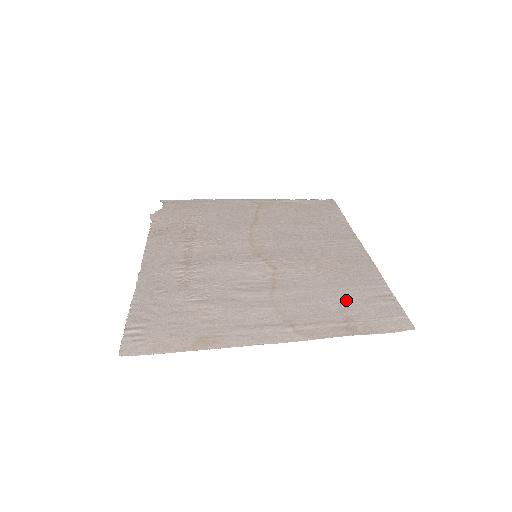
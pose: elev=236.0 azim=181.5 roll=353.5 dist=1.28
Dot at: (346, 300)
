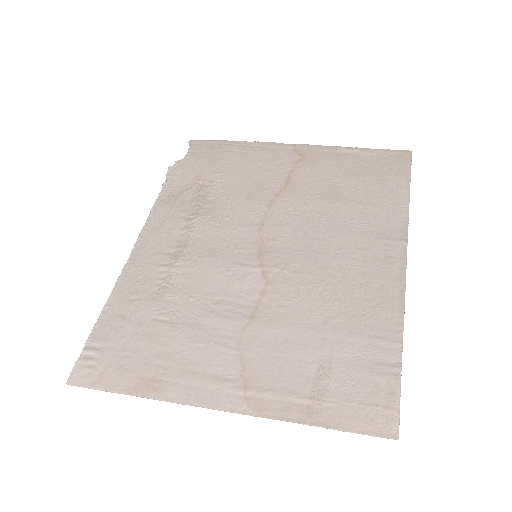
Dot at: (331, 359)
